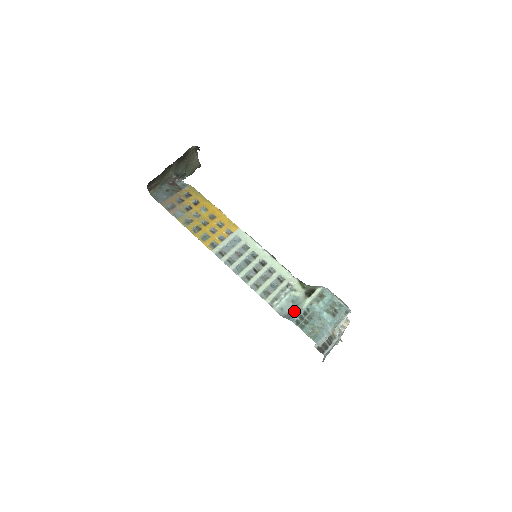
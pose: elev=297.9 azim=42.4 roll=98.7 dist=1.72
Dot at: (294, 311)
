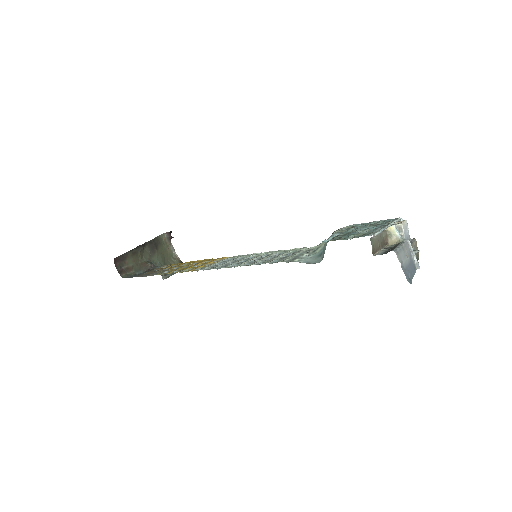
Dot at: occluded
